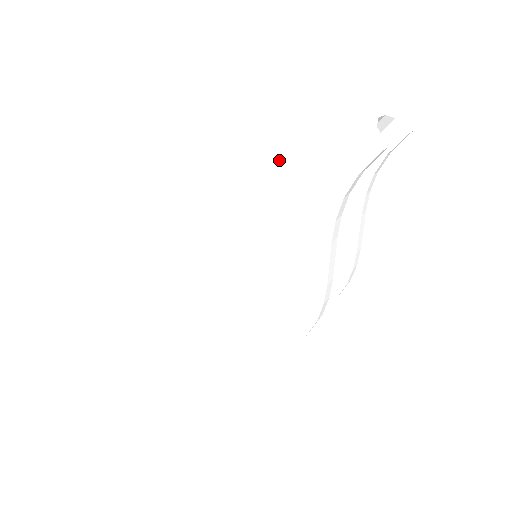
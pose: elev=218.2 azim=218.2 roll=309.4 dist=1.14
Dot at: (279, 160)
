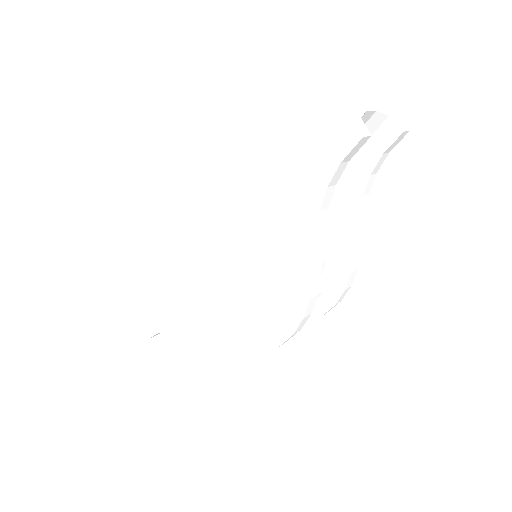
Dot at: (269, 152)
